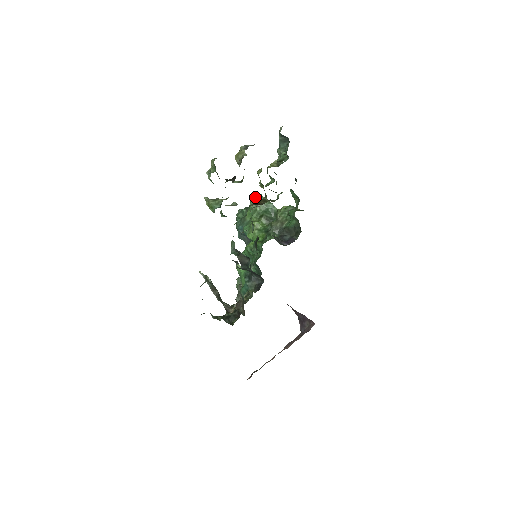
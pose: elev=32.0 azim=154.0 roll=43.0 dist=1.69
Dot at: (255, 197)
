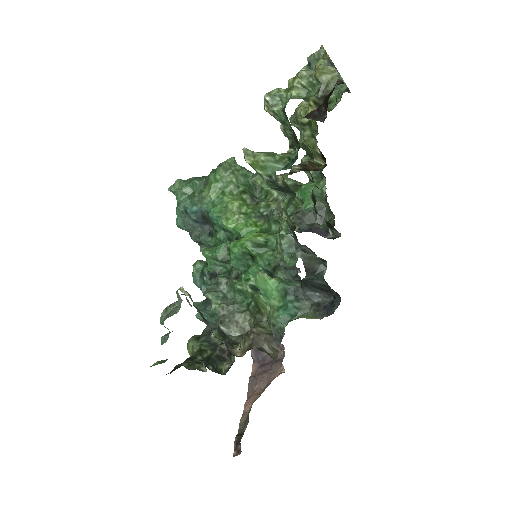
Dot at: (224, 161)
